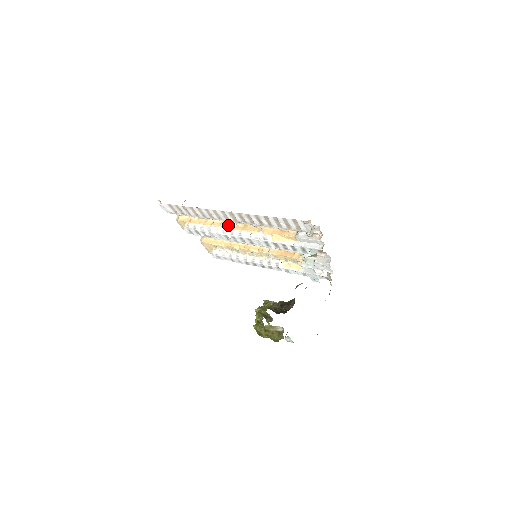
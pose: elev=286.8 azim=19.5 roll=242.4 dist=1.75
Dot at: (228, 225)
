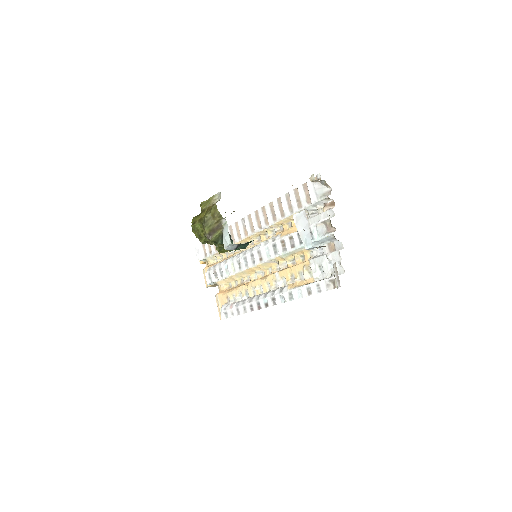
Dot at: occluded
